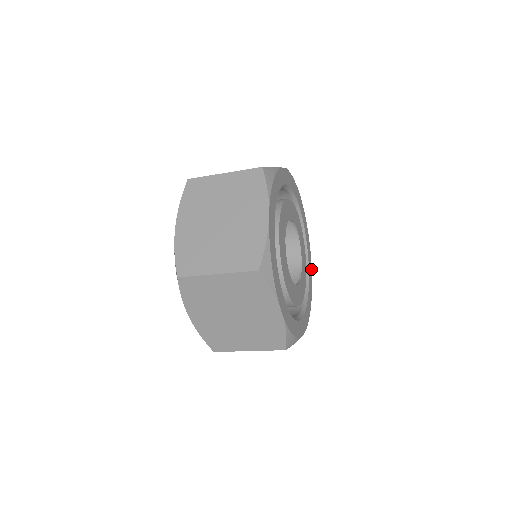
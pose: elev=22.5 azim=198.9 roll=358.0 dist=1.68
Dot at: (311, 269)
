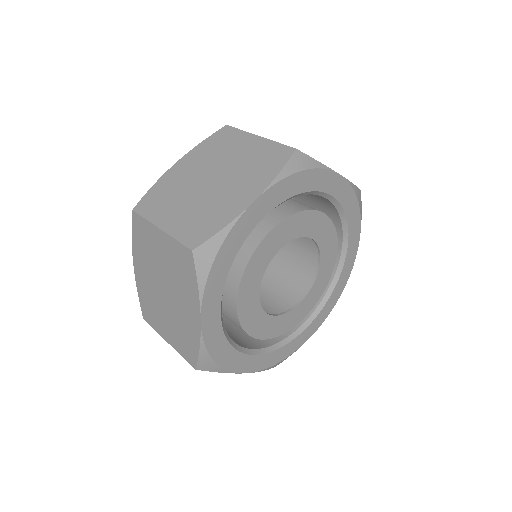
Dot at: (324, 319)
